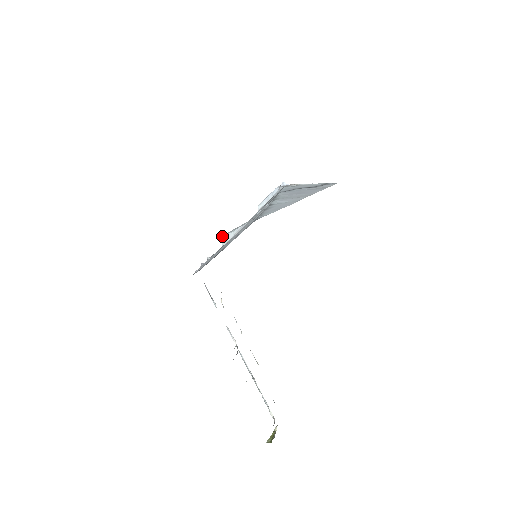
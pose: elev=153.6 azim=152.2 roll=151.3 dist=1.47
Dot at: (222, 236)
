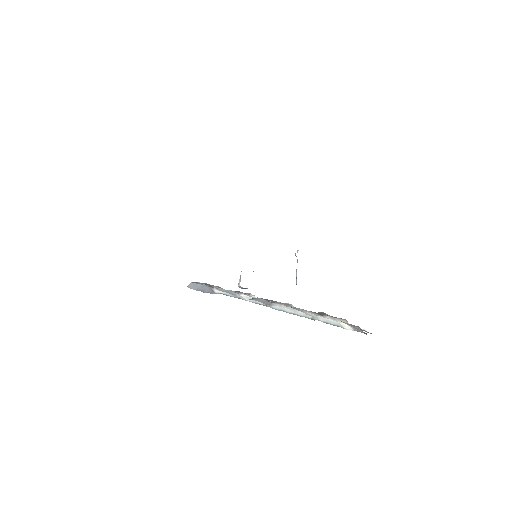
Dot at: occluded
